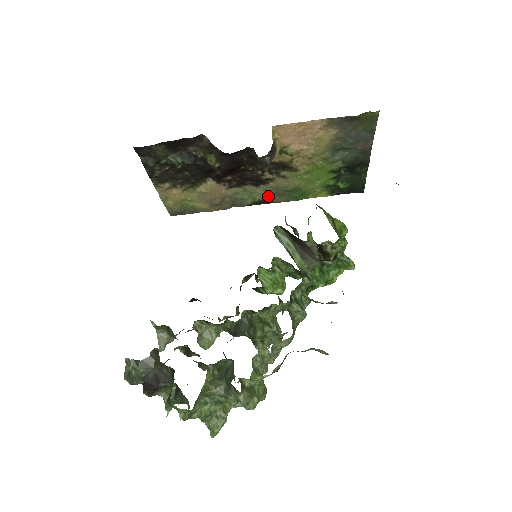
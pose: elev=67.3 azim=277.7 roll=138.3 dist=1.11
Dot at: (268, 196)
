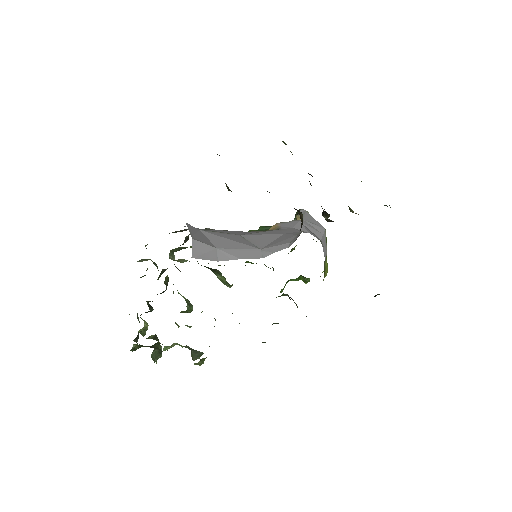
Dot at: occluded
